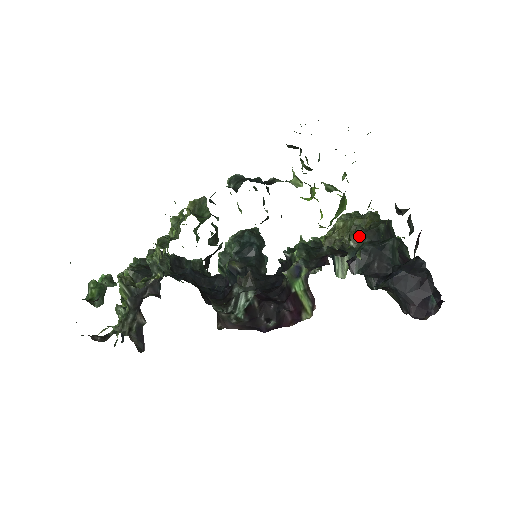
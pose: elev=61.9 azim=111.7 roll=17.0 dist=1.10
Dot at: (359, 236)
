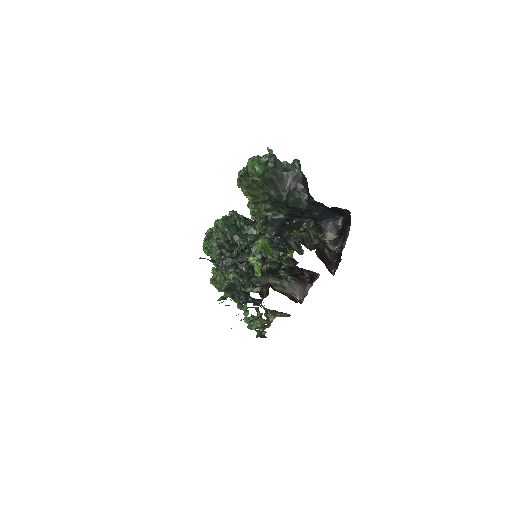
Dot at: (272, 209)
